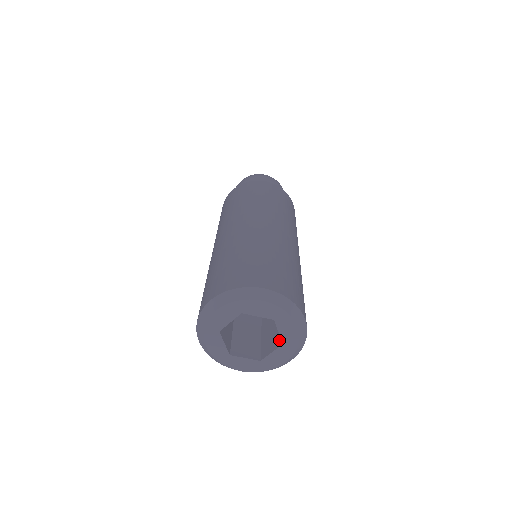
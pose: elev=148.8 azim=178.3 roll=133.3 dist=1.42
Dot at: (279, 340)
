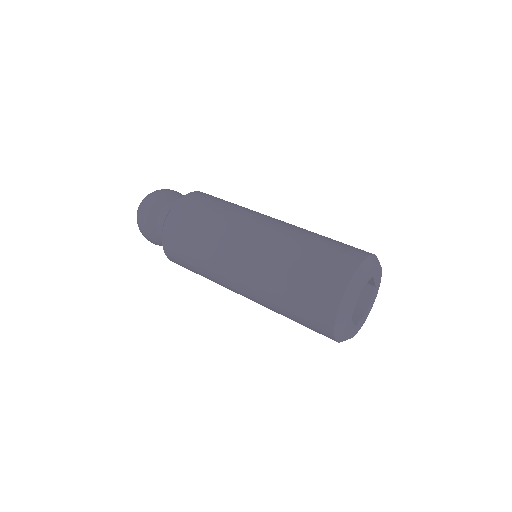
Dot at: (367, 287)
